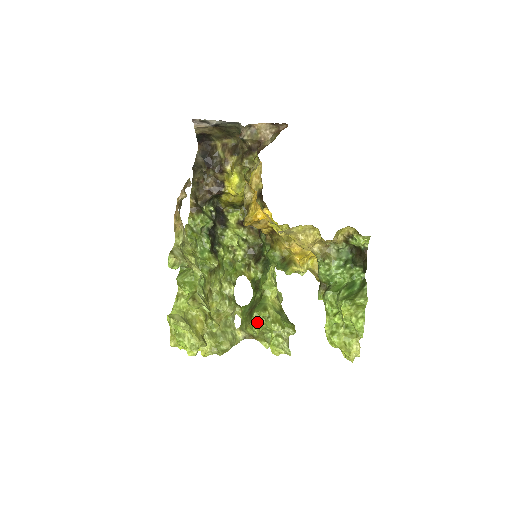
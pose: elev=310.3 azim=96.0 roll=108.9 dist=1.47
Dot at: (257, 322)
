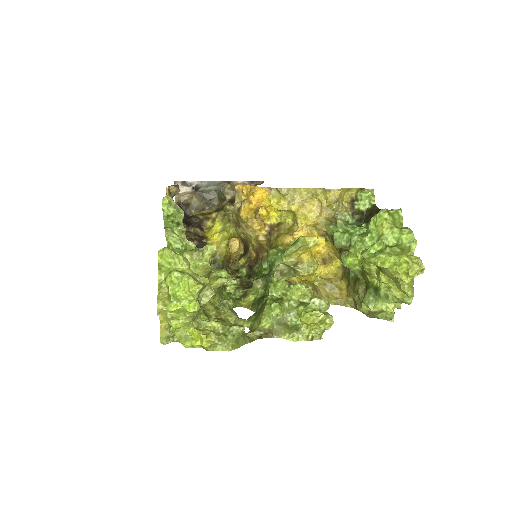
Dot at: (275, 300)
